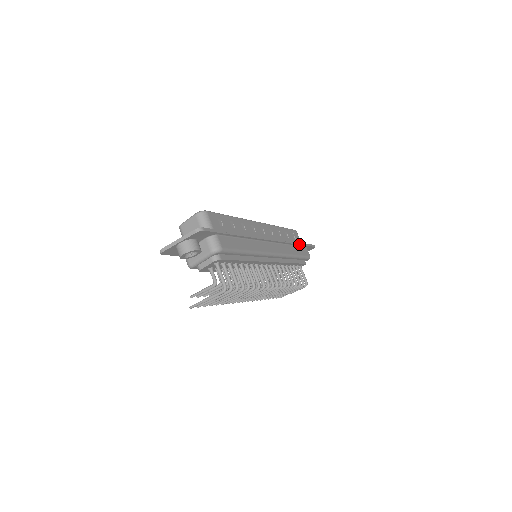
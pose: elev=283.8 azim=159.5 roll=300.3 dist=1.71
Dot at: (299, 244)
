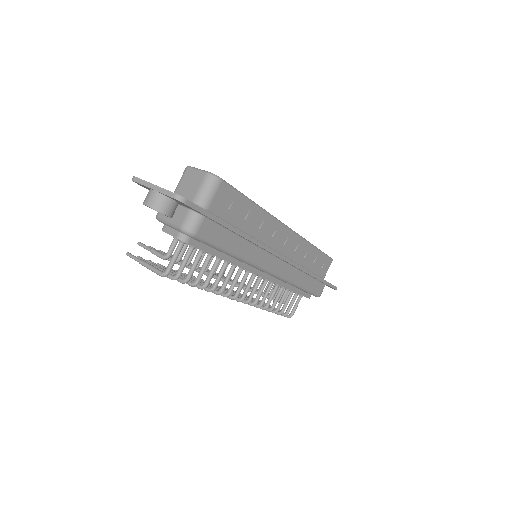
Dot at: (317, 278)
